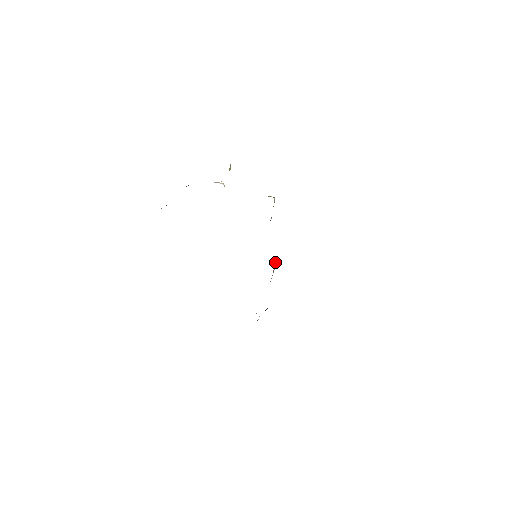
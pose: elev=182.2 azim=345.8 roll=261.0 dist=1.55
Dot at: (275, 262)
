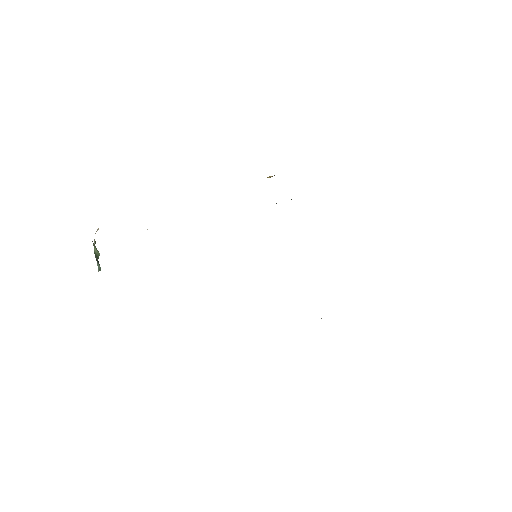
Dot at: occluded
